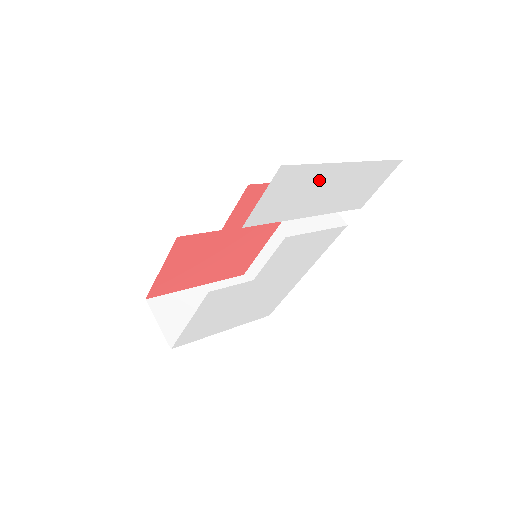
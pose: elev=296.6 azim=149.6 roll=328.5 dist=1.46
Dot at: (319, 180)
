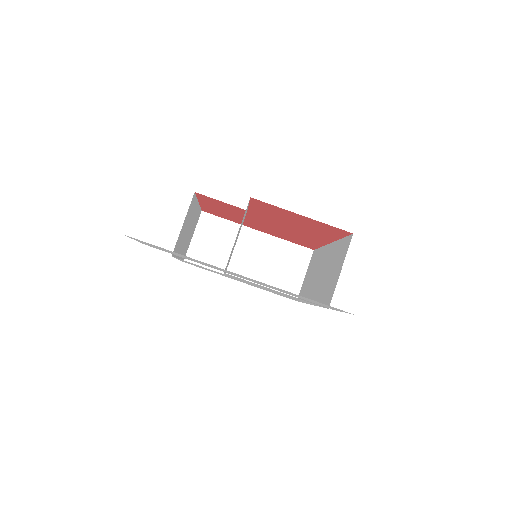
Dot at: occluded
